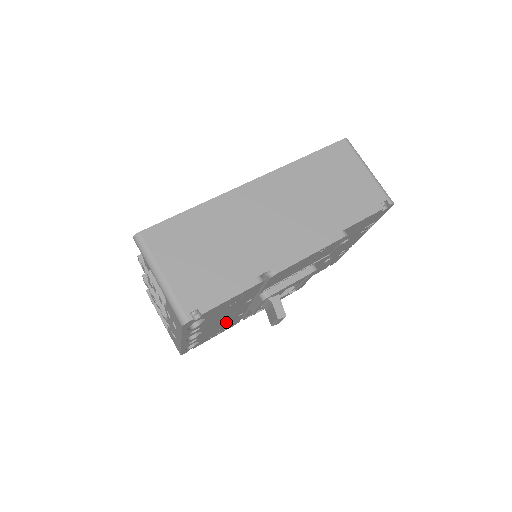
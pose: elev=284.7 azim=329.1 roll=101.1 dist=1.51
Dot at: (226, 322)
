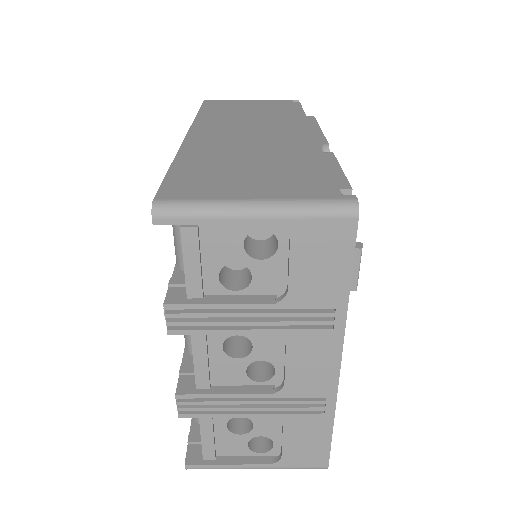
Dot at: occluded
